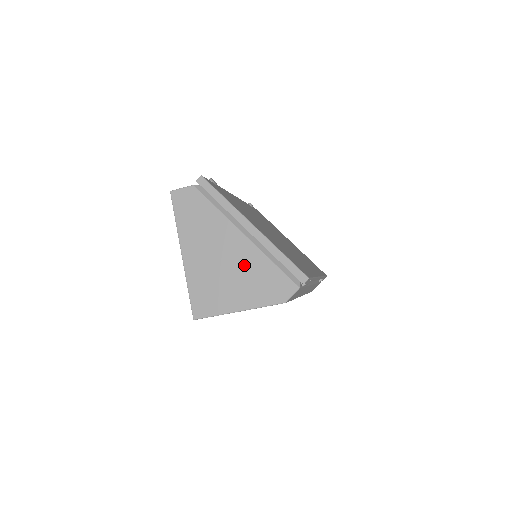
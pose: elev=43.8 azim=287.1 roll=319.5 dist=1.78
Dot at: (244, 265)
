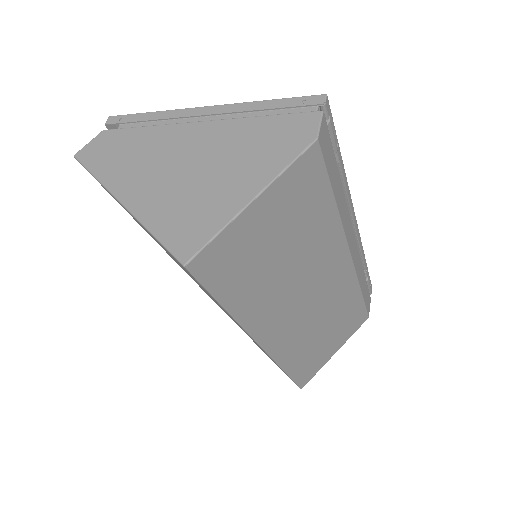
Dot at: (222, 147)
